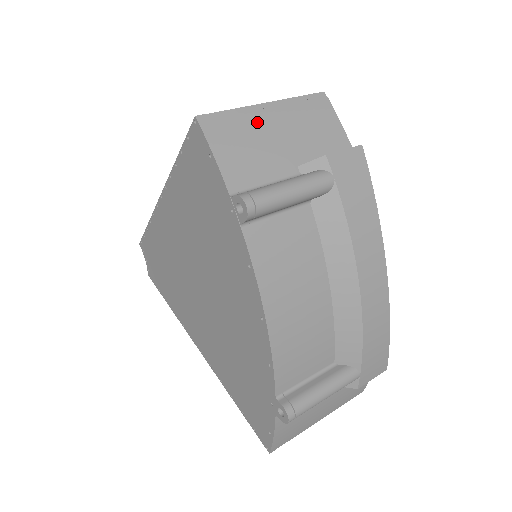
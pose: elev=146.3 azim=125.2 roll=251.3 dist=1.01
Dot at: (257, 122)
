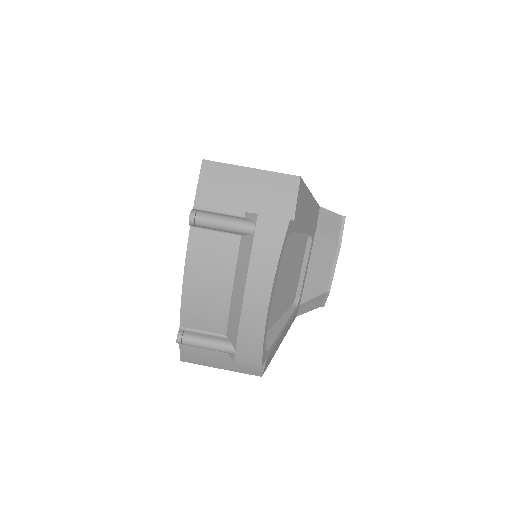
Dot at: (237, 177)
